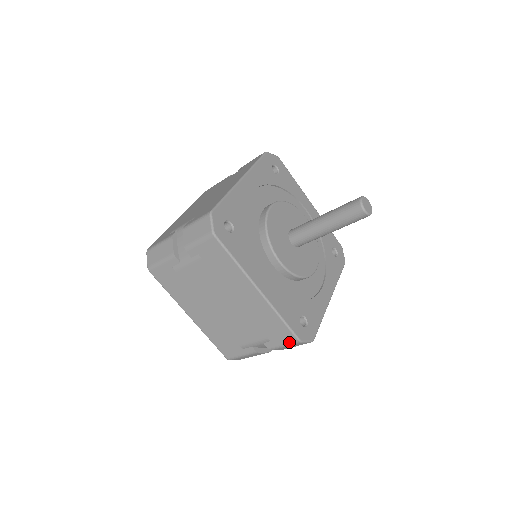
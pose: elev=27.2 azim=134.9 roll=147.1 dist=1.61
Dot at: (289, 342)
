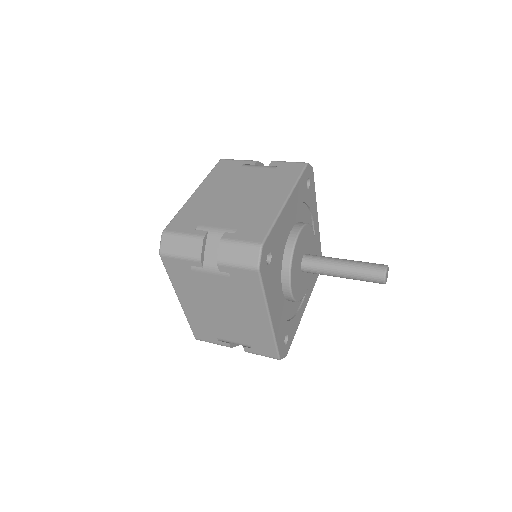
Dot at: occluded
